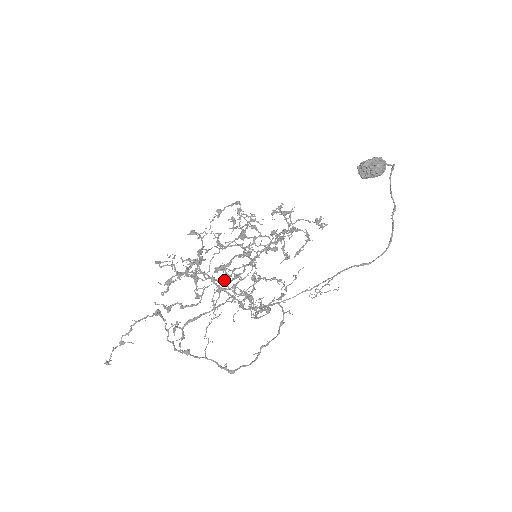
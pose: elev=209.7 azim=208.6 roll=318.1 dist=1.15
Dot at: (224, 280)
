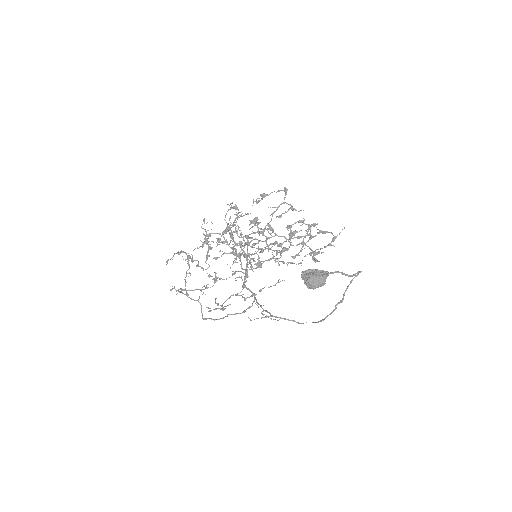
Dot at: (236, 256)
